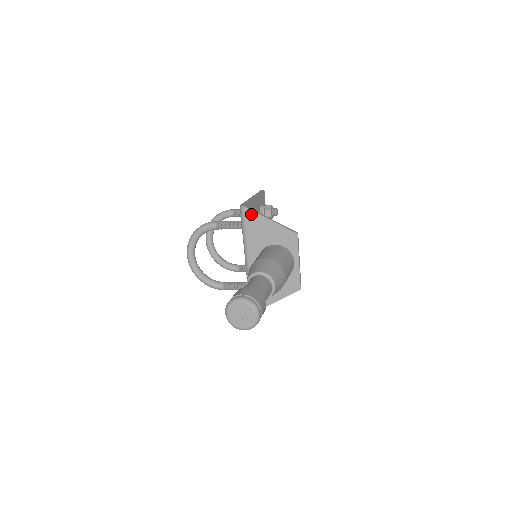
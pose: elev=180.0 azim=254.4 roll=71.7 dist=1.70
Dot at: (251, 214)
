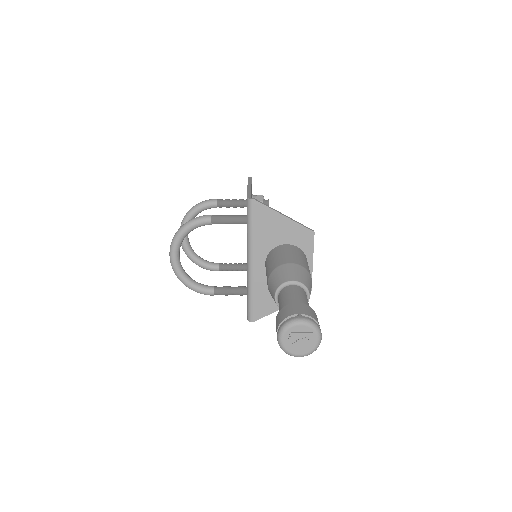
Dot at: (262, 208)
